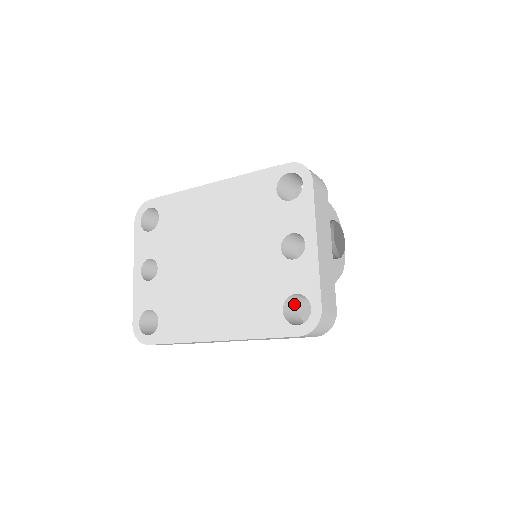
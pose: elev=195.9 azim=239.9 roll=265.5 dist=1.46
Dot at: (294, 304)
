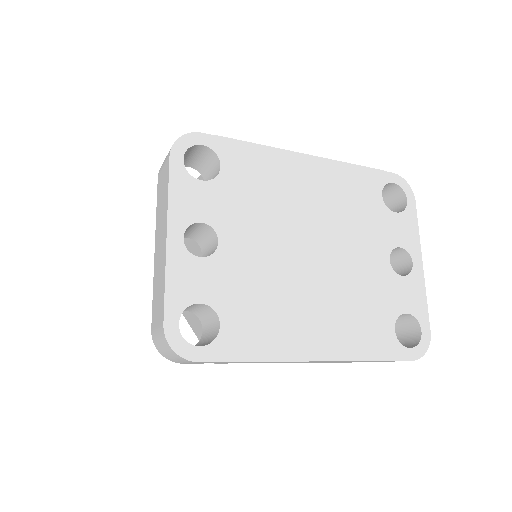
Dot at: occluded
